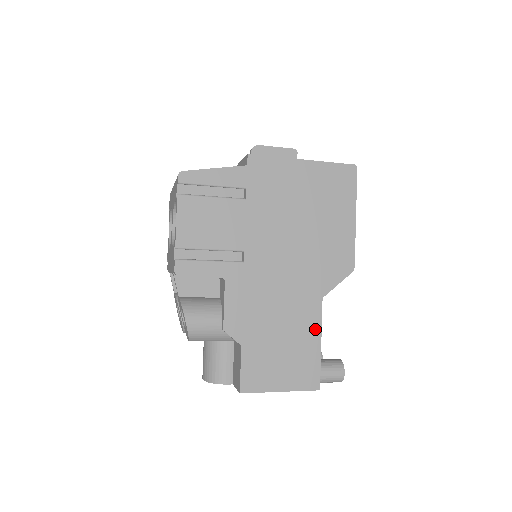
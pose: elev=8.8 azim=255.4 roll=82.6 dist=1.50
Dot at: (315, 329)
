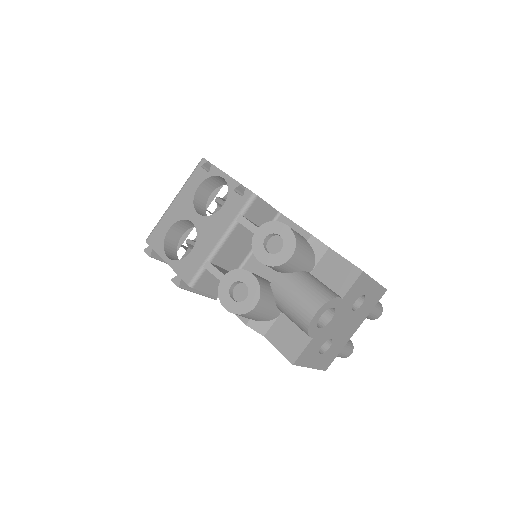
Dot at: occluded
